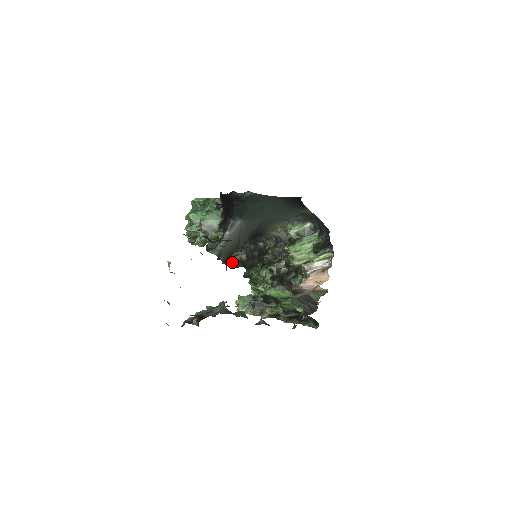
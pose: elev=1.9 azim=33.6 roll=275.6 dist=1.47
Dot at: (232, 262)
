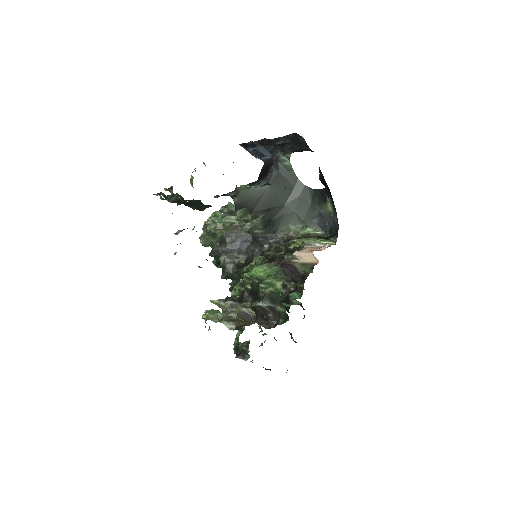
Dot at: (228, 263)
